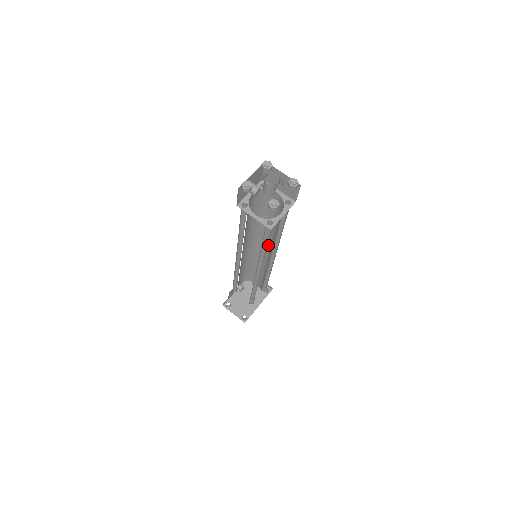
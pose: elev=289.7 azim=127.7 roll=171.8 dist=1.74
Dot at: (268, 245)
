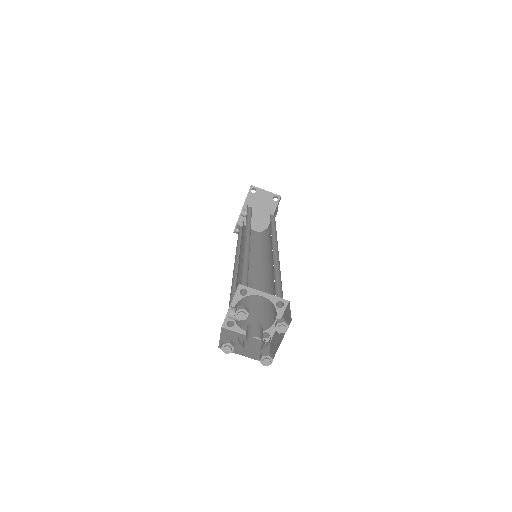
Dot at: occluded
